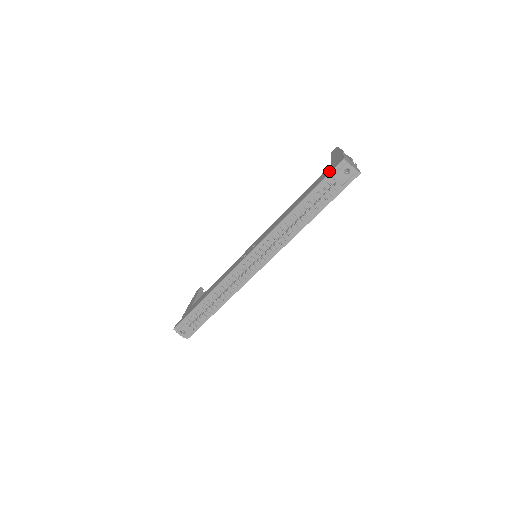
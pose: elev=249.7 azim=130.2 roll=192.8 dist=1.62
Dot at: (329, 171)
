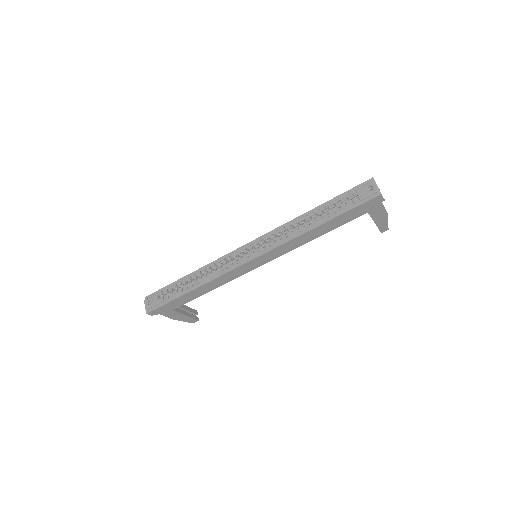
Dot at: (356, 188)
